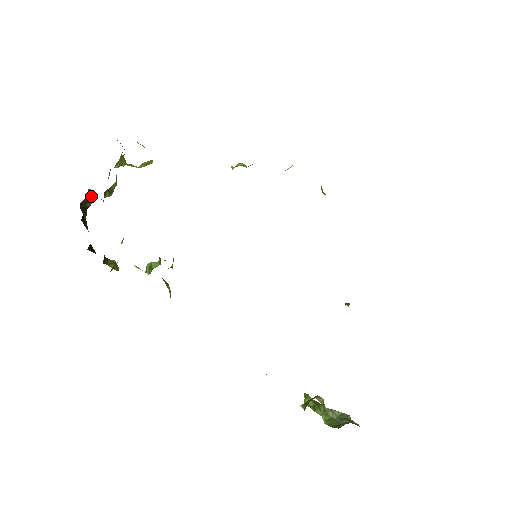
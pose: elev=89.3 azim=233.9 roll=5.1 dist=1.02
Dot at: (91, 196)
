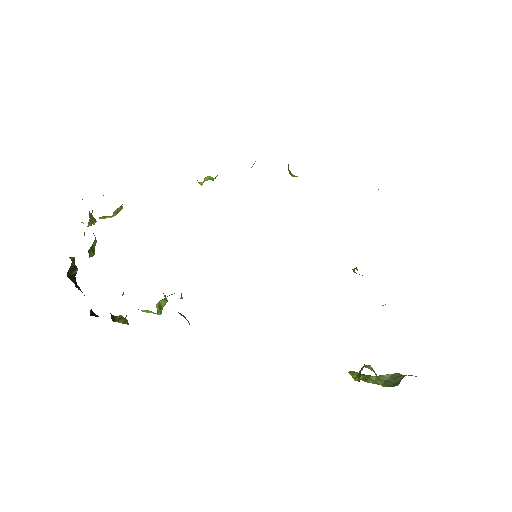
Dot at: (74, 263)
